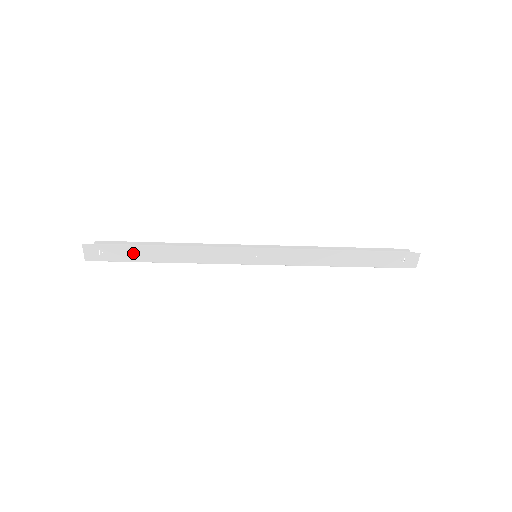
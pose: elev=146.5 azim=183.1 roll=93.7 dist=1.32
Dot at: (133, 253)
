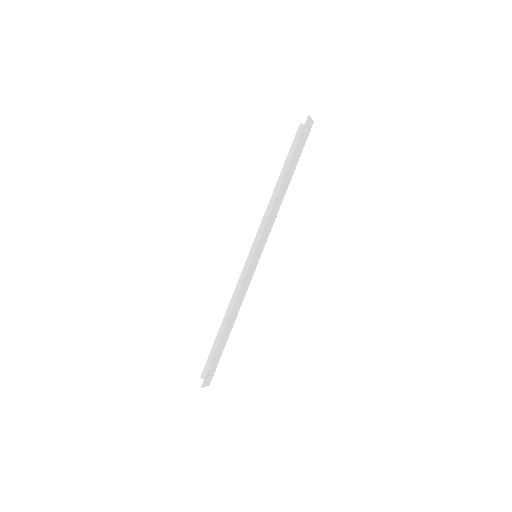
Dot at: (219, 351)
